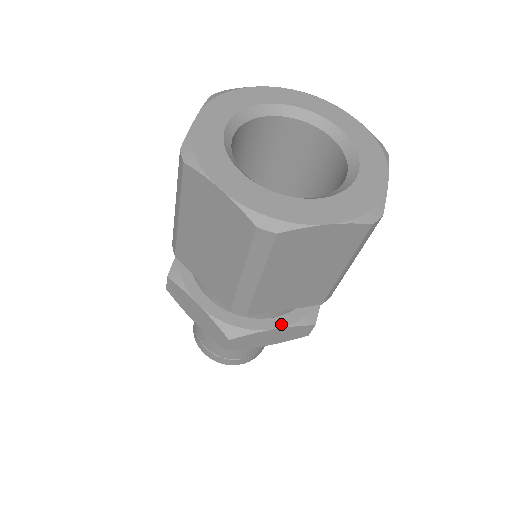
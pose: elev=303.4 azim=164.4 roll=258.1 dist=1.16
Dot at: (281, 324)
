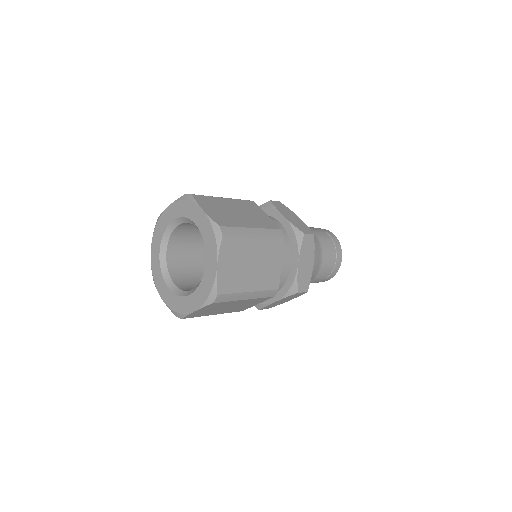
Dot at: (277, 298)
